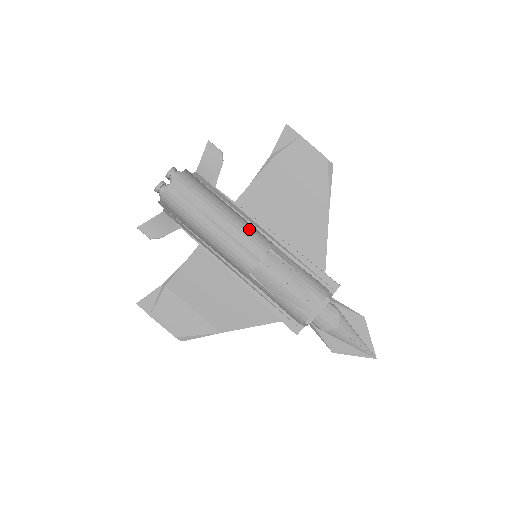
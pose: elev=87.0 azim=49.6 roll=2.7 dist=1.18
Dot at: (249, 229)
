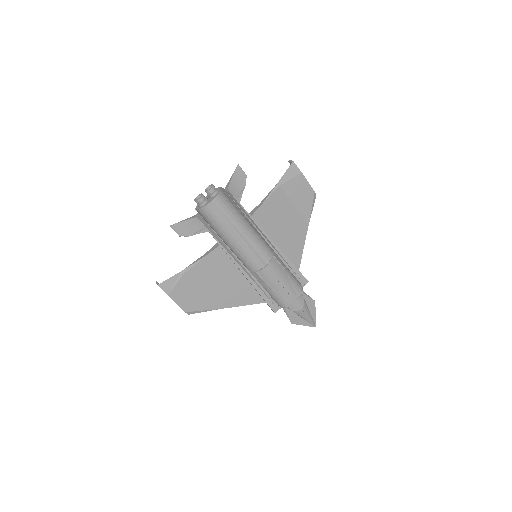
Dot at: (261, 240)
